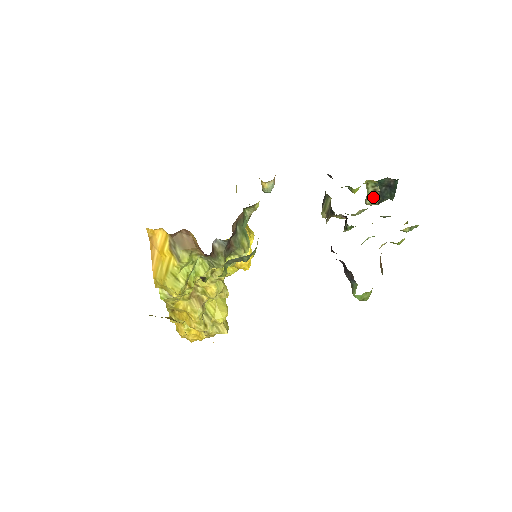
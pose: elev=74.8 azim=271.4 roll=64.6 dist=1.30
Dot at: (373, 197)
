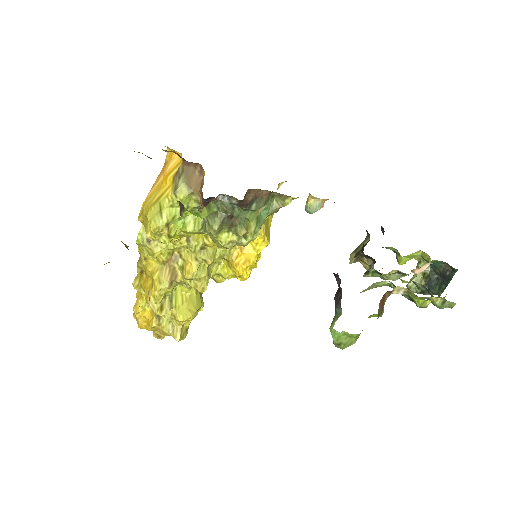
Dot at: (419, 281)
